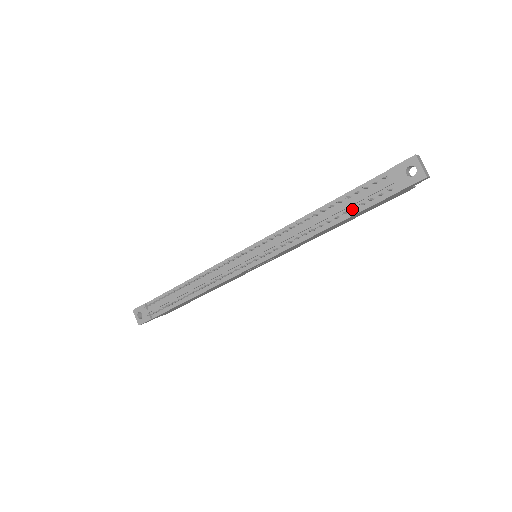
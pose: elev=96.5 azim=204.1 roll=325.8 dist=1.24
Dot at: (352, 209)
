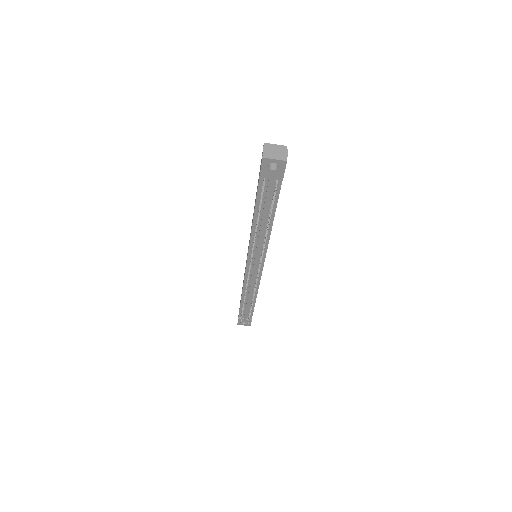
Dot at: (271, 213)
